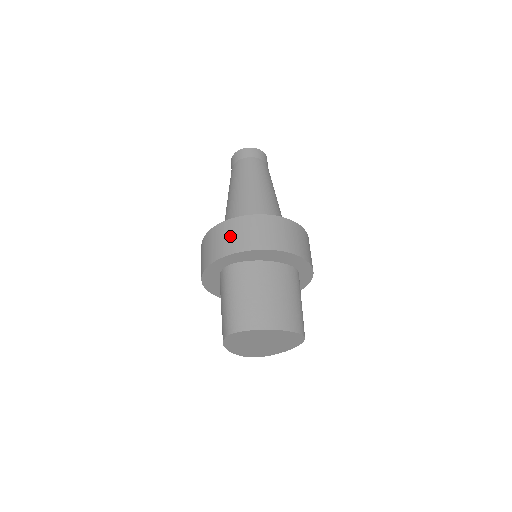
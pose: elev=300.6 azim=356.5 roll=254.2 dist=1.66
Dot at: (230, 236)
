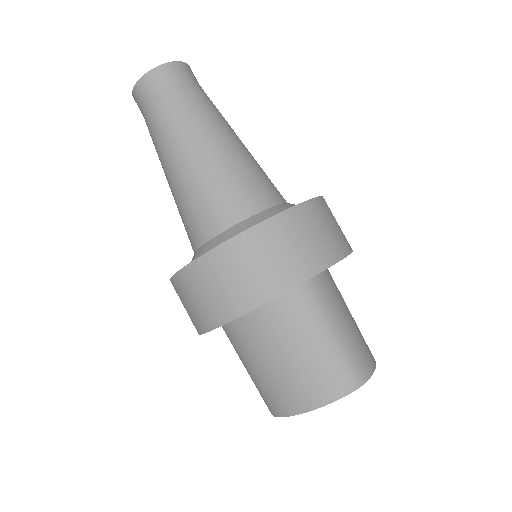
Dot at: (184, 307)
